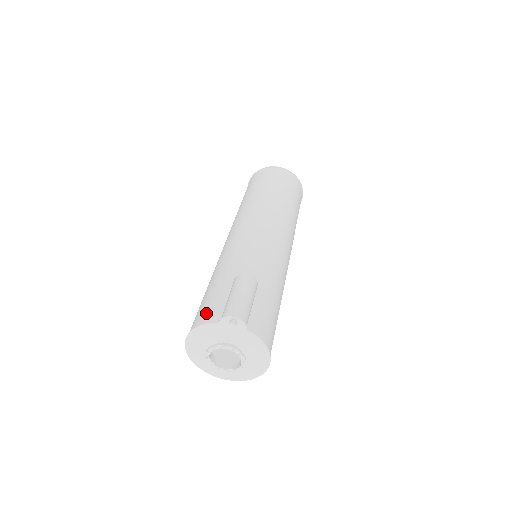
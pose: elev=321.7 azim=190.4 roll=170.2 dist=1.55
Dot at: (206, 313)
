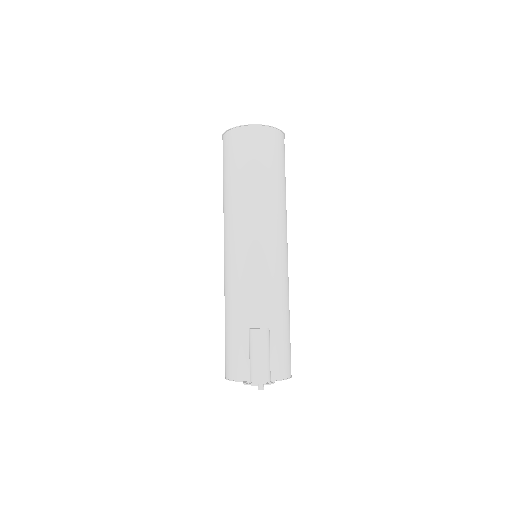
Dot at: (235, 367)
